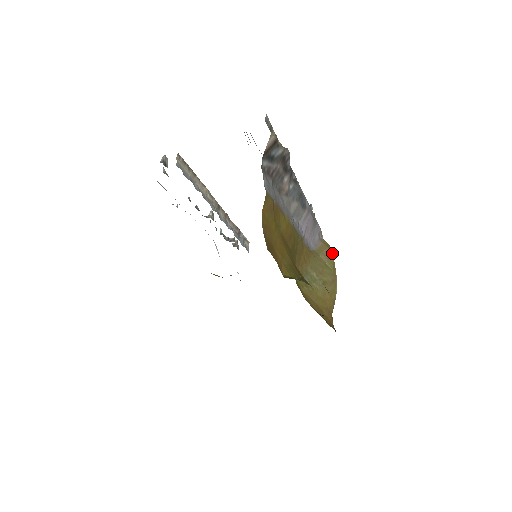
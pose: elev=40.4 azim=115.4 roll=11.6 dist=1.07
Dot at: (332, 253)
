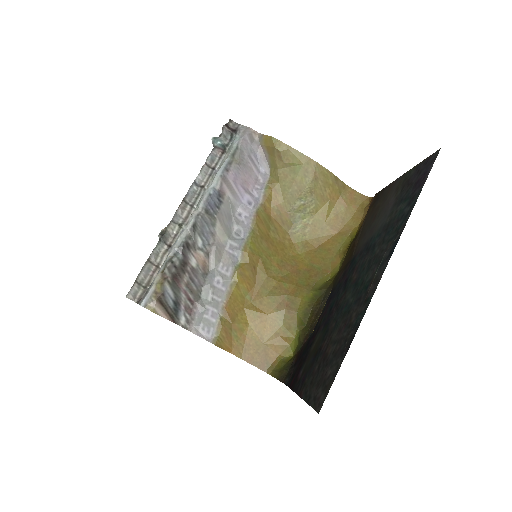
Dot at: (282, 143)
